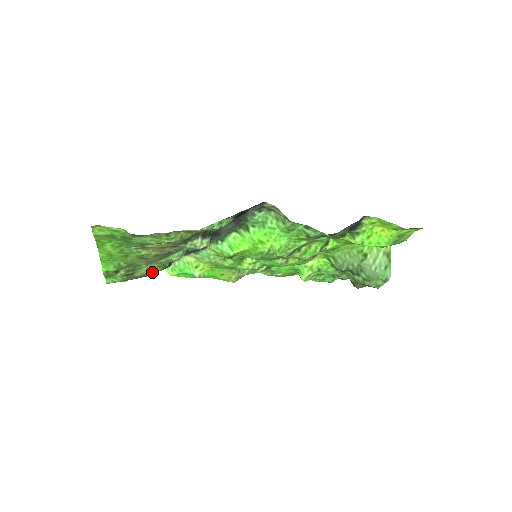
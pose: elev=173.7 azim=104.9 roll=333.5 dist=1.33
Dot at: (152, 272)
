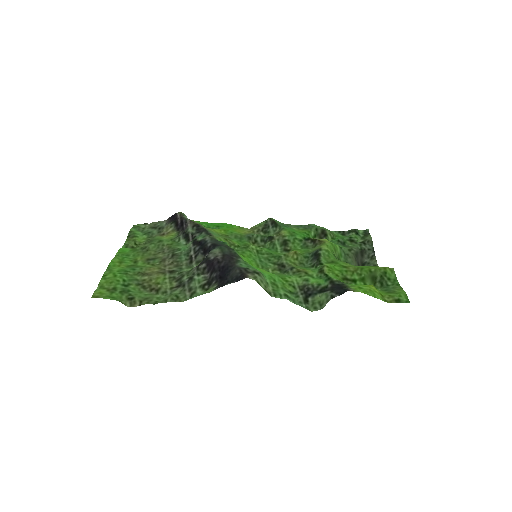
Dot at: (168, 233)
